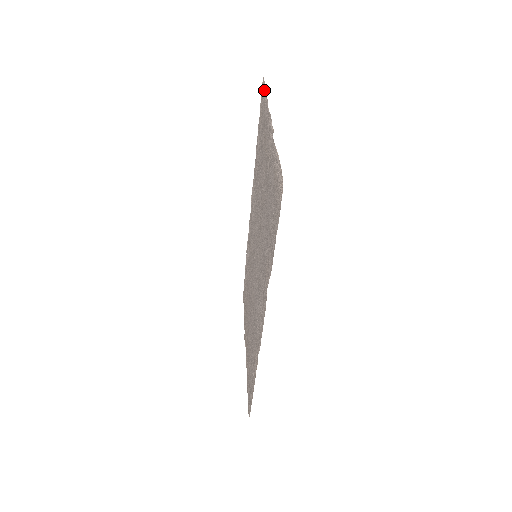
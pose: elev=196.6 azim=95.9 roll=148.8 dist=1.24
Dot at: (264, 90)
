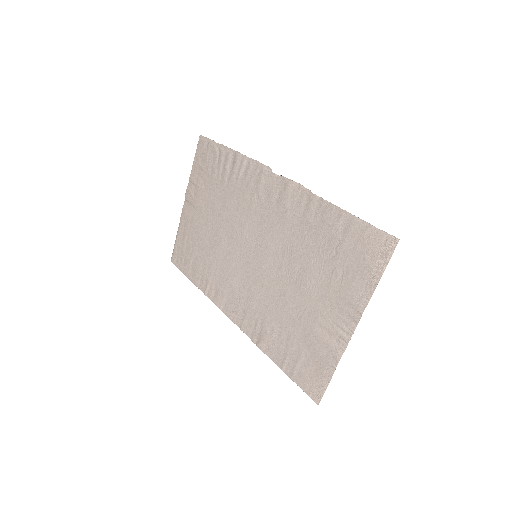
Dot at: (382, 265)
